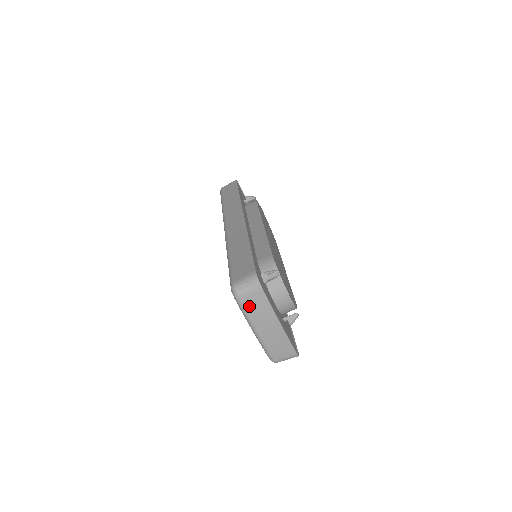
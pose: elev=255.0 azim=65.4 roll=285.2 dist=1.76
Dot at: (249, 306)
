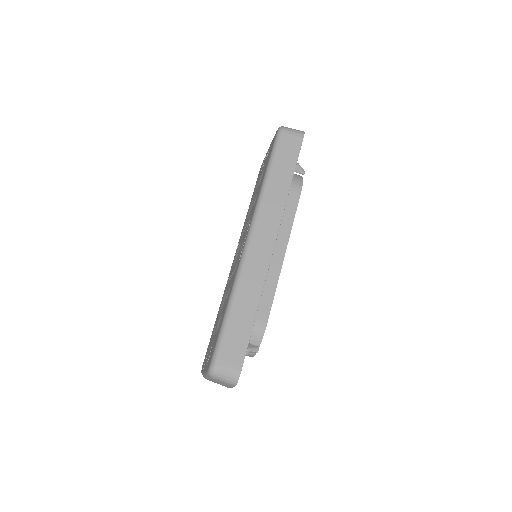
Dot at: (215, 380)
